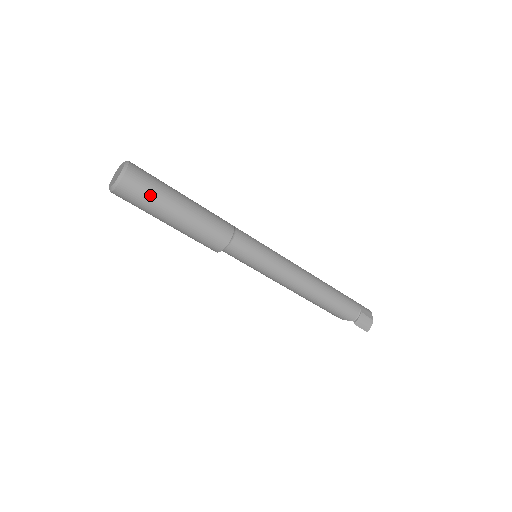
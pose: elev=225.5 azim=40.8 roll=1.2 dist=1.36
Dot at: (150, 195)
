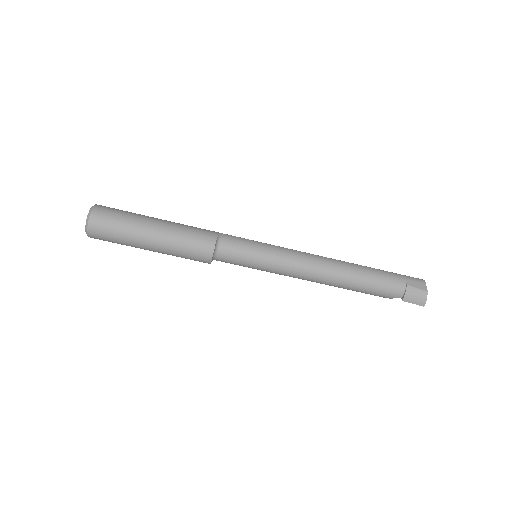
Dot at: (119, 230)
